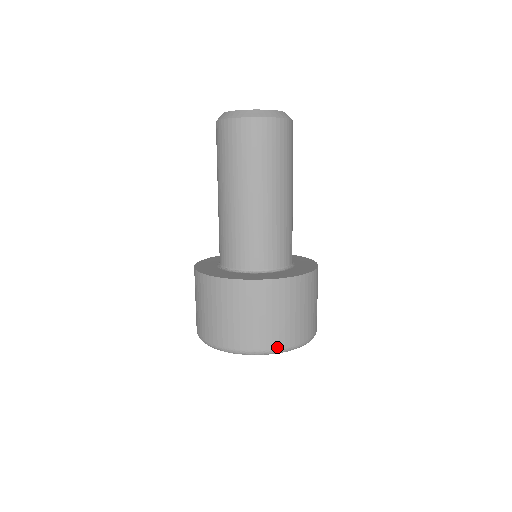
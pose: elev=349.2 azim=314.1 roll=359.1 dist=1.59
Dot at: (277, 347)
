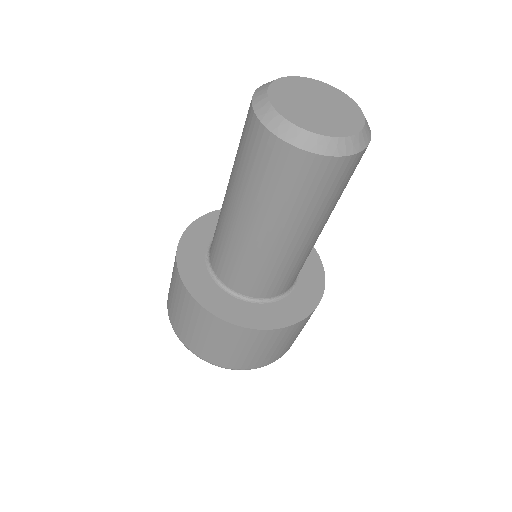
Dot at: (232, 367)
